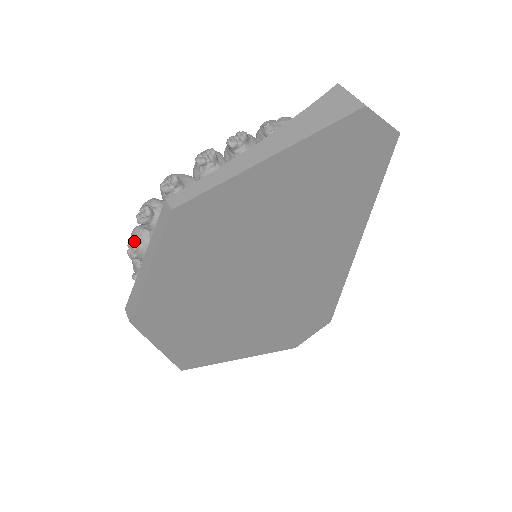
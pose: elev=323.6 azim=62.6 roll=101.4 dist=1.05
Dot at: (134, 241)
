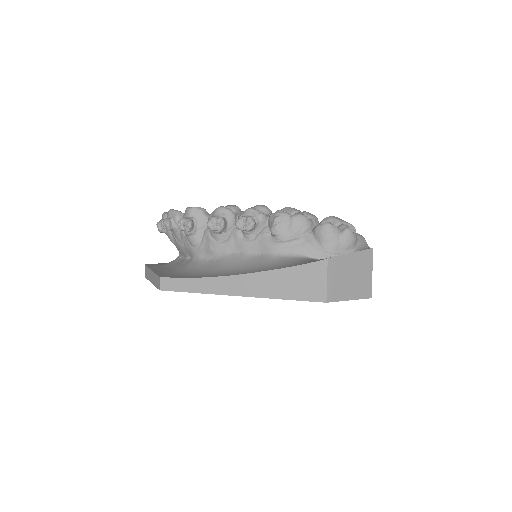
Dot at: (160, 227)
